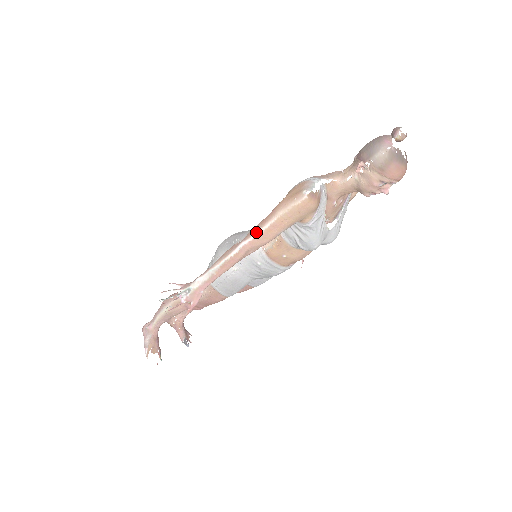
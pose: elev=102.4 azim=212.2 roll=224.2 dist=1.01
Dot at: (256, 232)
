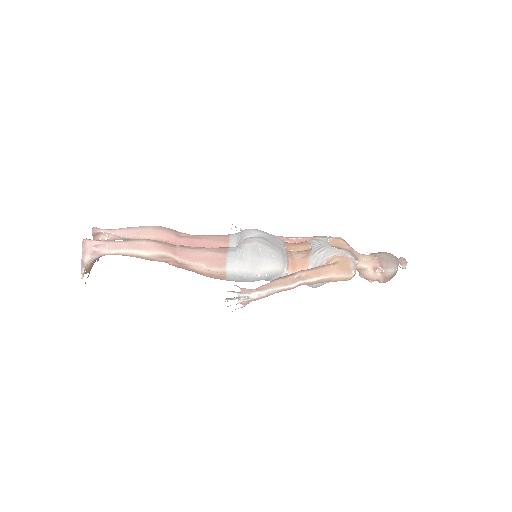
Dot at: (312, 278)
